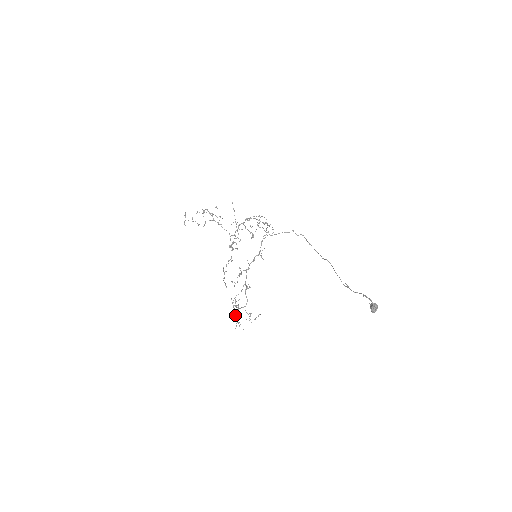
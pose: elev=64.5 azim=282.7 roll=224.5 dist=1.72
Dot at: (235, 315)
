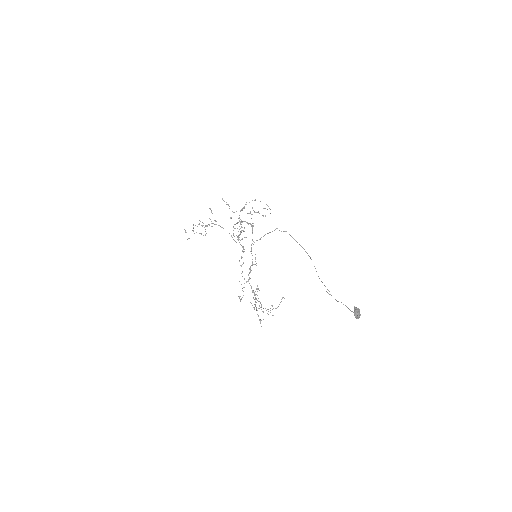
Dot at: (257, 314)
